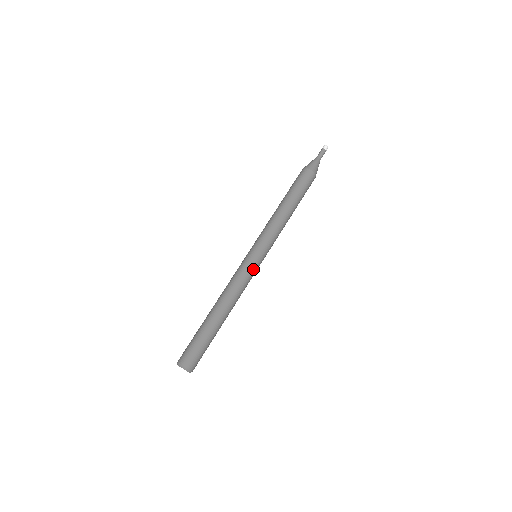
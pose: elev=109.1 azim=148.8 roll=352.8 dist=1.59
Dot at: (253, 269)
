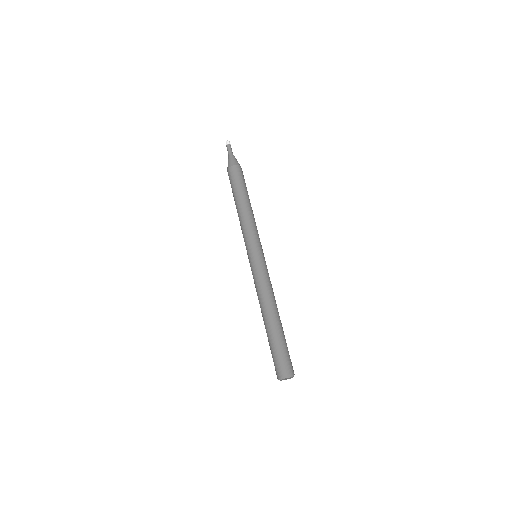
Dot at: (262, 266)
